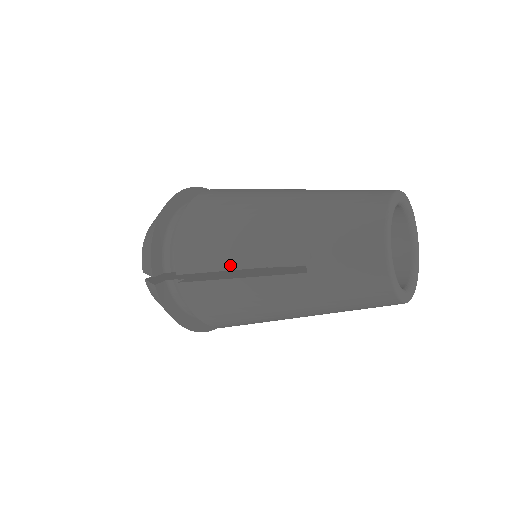
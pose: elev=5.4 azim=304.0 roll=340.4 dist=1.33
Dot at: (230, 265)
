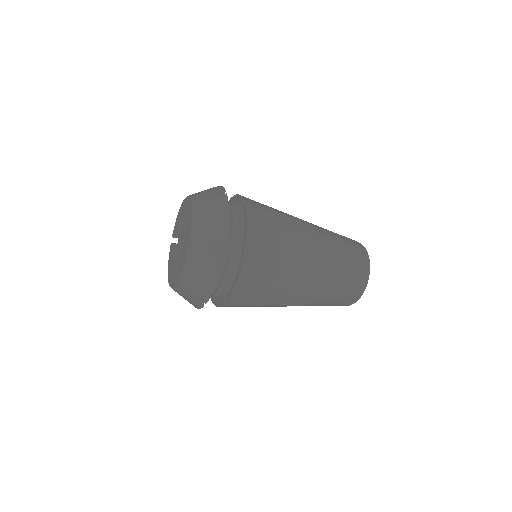
Dot at: (283, 213)
